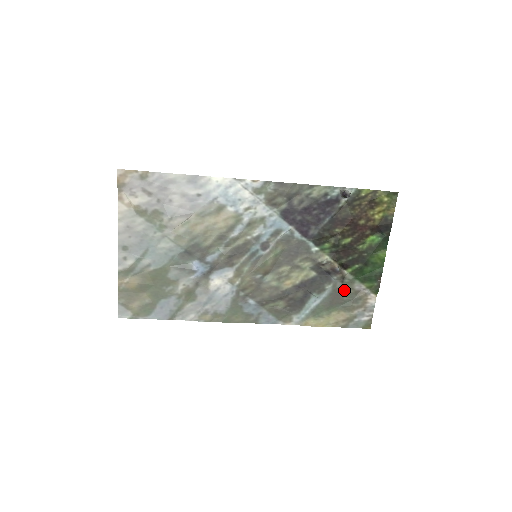
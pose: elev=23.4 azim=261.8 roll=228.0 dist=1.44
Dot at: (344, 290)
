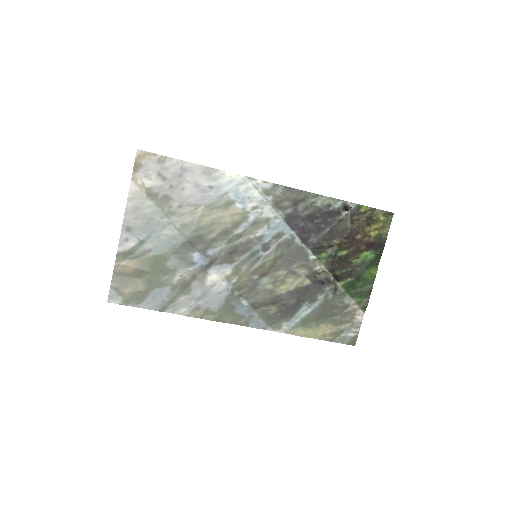
Dot at: (335, 303)
